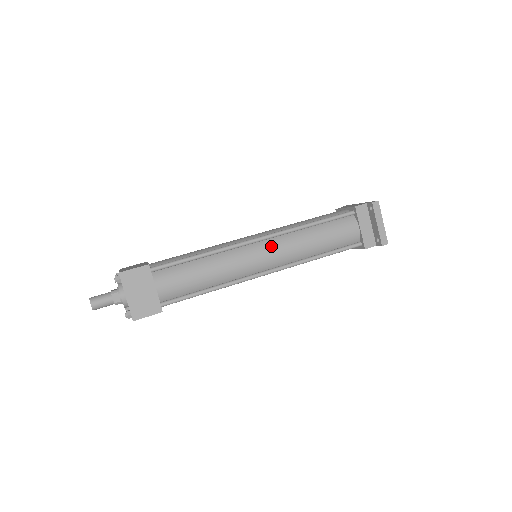
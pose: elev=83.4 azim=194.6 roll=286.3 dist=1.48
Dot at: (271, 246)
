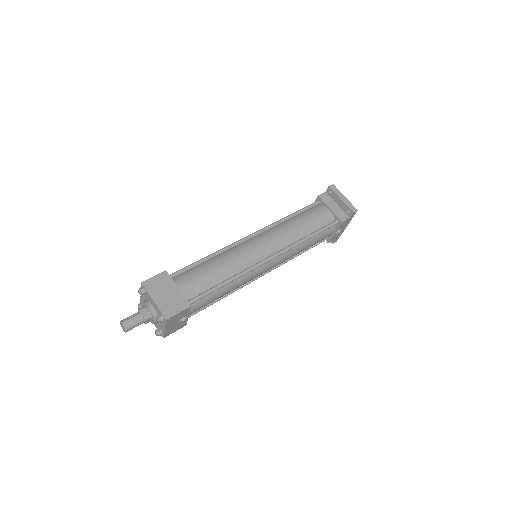
Dot at: (264, 237)
